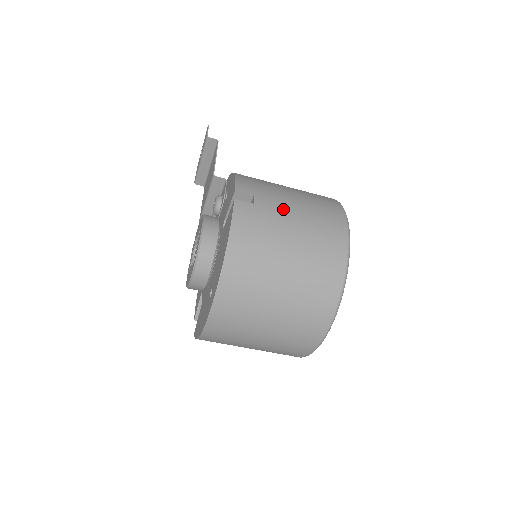
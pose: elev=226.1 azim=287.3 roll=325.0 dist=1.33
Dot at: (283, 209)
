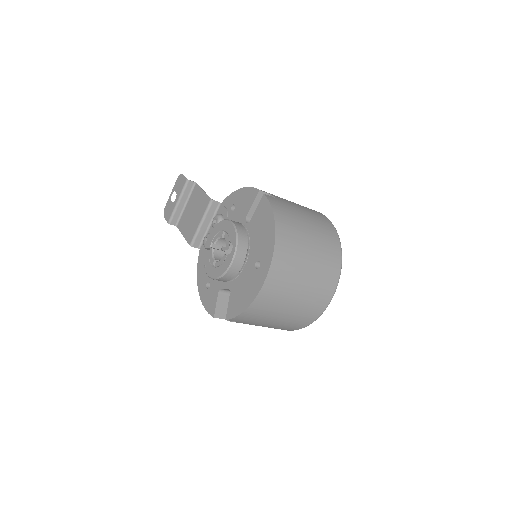
Dot at: (291, 203)
